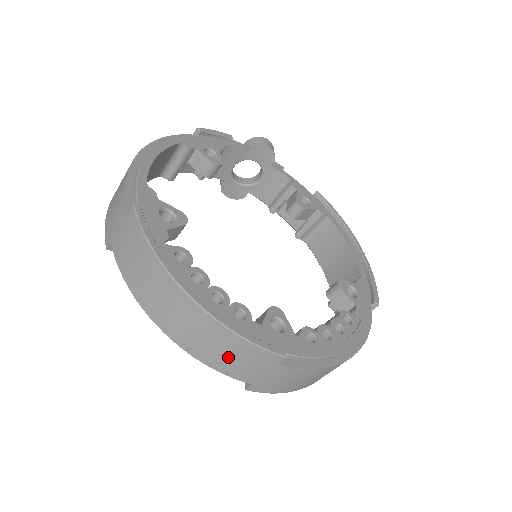
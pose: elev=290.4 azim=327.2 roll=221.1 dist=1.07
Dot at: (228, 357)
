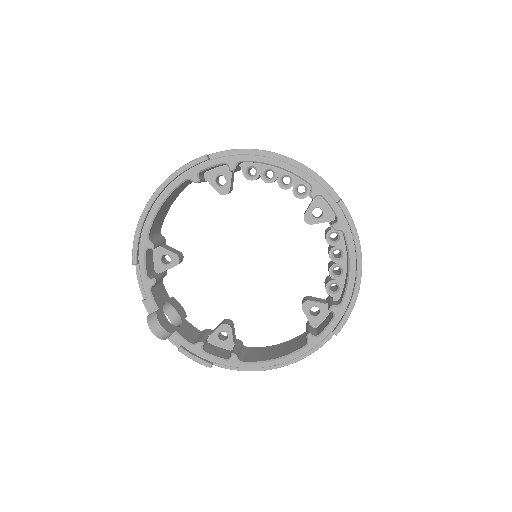
Dot at: occluded
